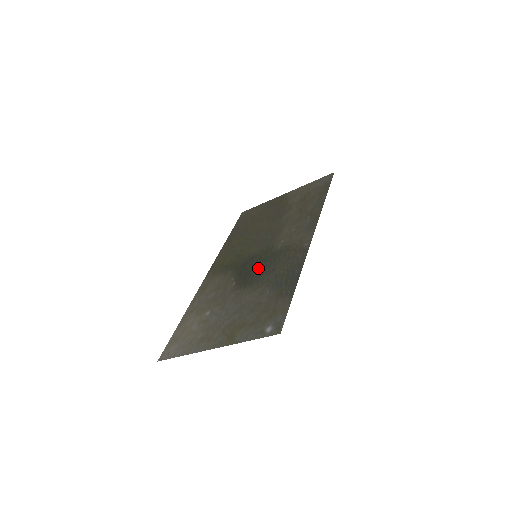
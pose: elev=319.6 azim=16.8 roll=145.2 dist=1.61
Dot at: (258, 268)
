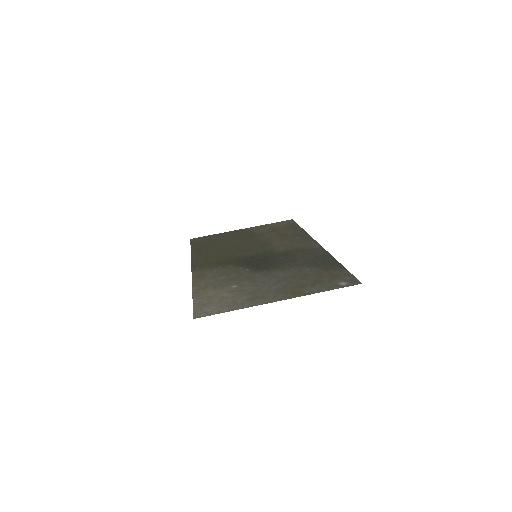
Dot at: (271, 260)
